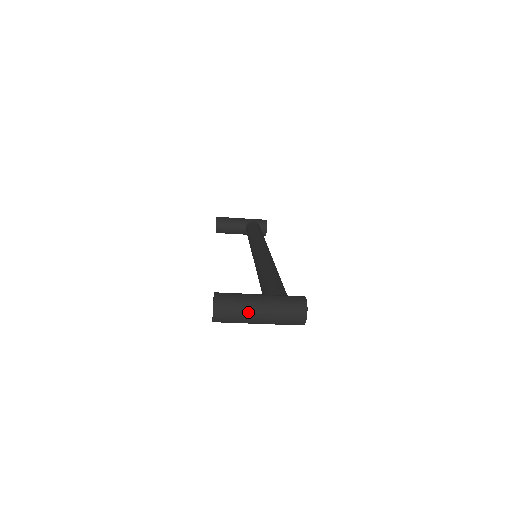
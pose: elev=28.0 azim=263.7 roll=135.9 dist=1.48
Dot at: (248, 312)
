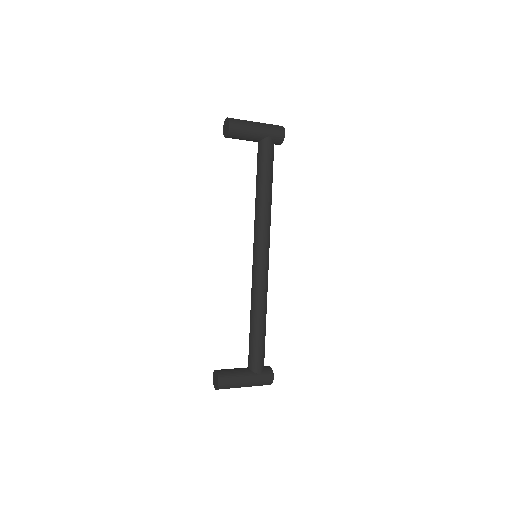
Dot at: occluded
